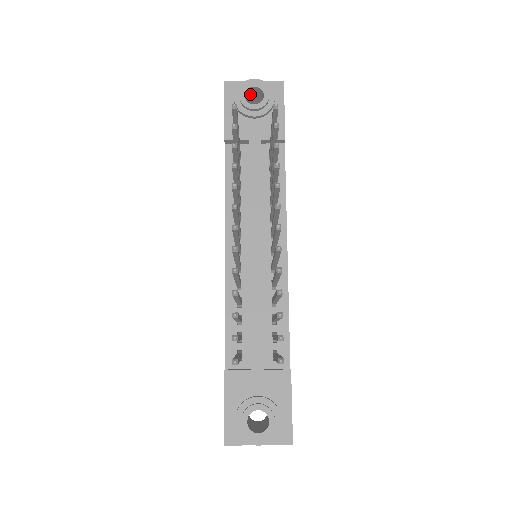
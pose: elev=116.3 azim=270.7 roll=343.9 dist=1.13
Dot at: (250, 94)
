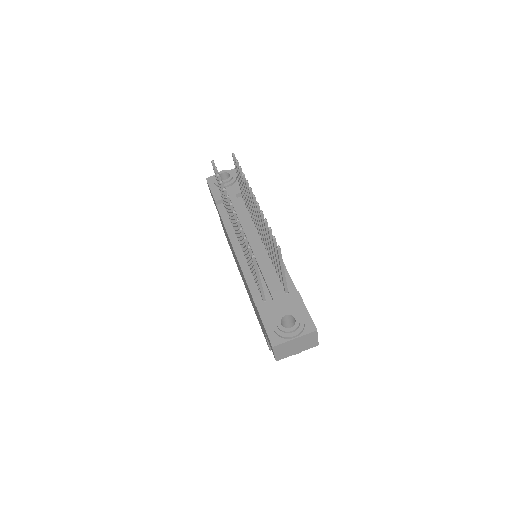
Dot at: (222, 179)
